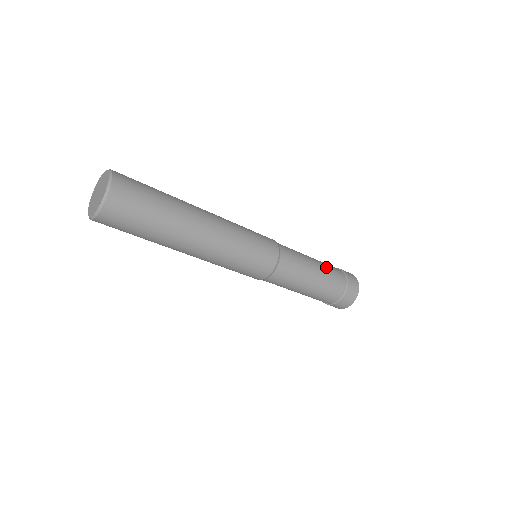
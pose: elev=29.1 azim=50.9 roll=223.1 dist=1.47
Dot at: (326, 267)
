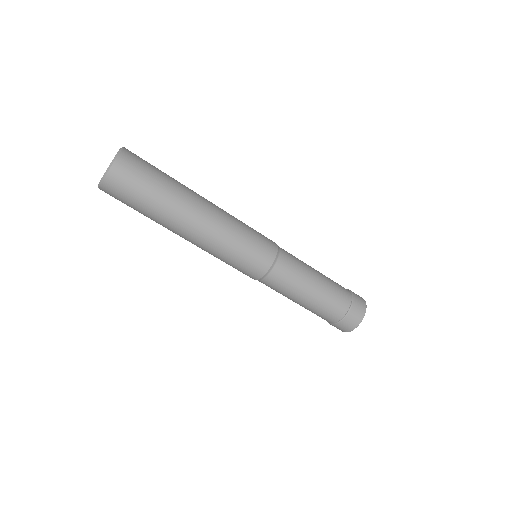
Dot at: (330, 282)
